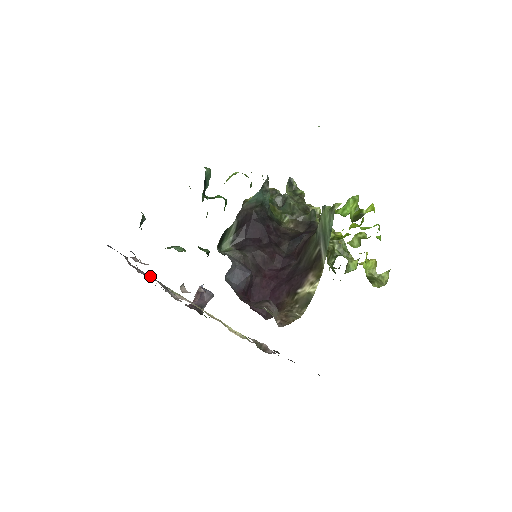
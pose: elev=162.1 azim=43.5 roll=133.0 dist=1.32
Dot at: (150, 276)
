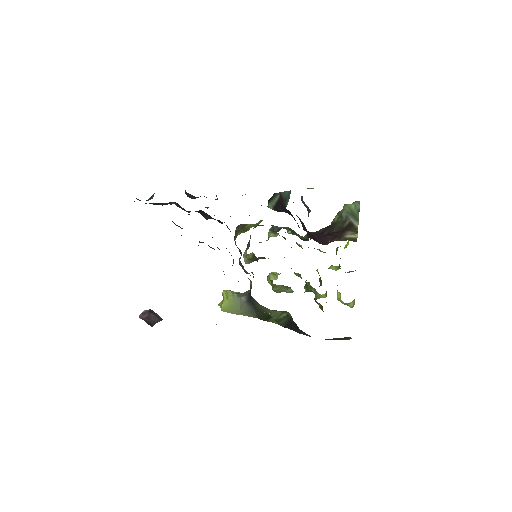
Dot at: occluded
